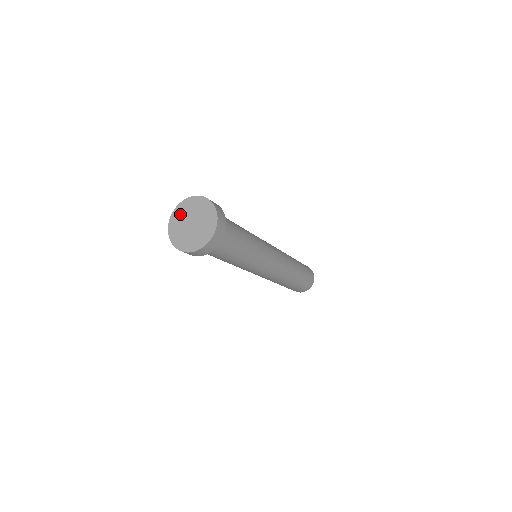
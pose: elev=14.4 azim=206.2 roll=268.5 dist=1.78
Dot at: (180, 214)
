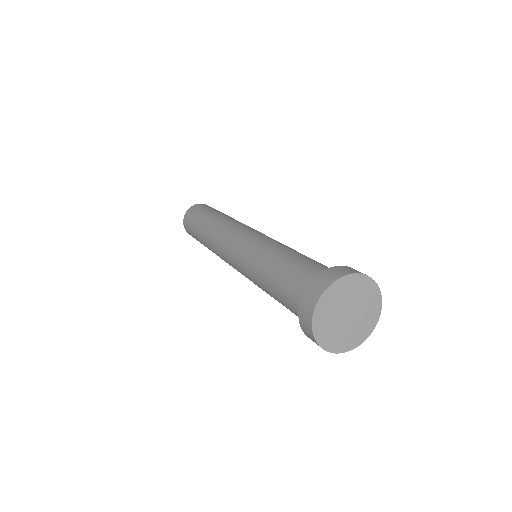
Dot at: (351, 288)
